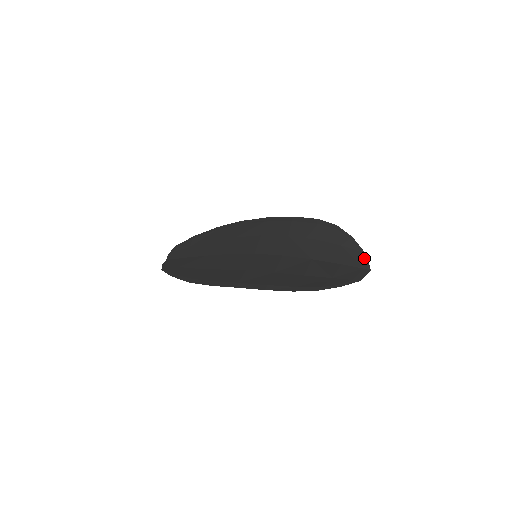
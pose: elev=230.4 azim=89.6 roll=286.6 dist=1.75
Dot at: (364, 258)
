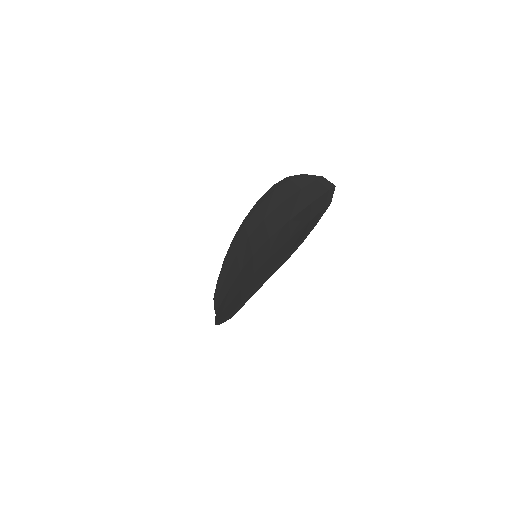
Dot at: (324, 181)
